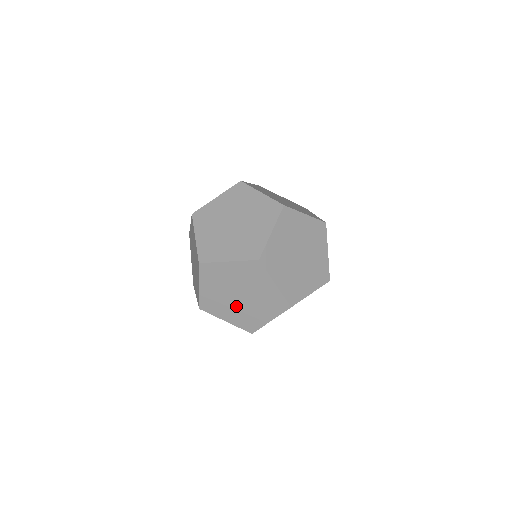
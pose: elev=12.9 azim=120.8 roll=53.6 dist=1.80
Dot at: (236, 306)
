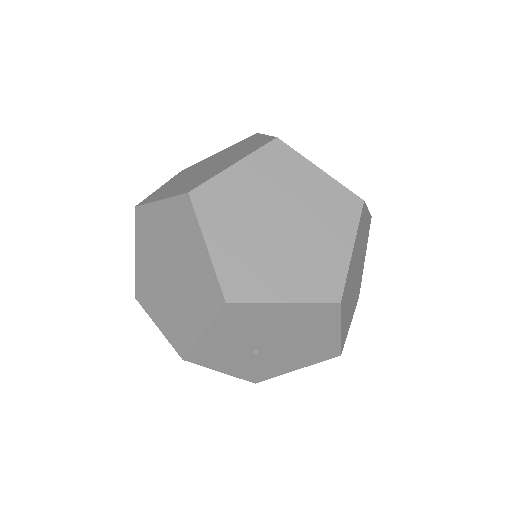
Dot at: (253, 355)
